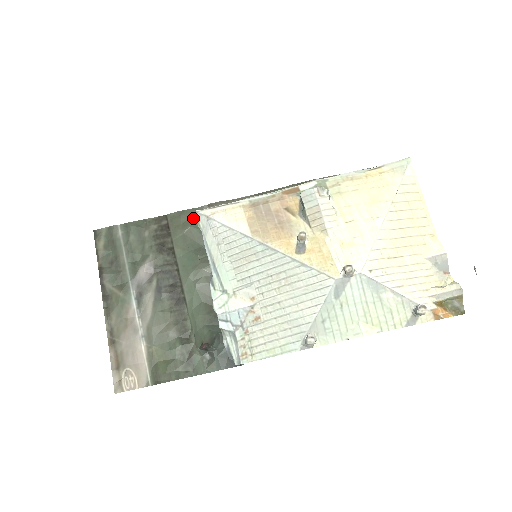
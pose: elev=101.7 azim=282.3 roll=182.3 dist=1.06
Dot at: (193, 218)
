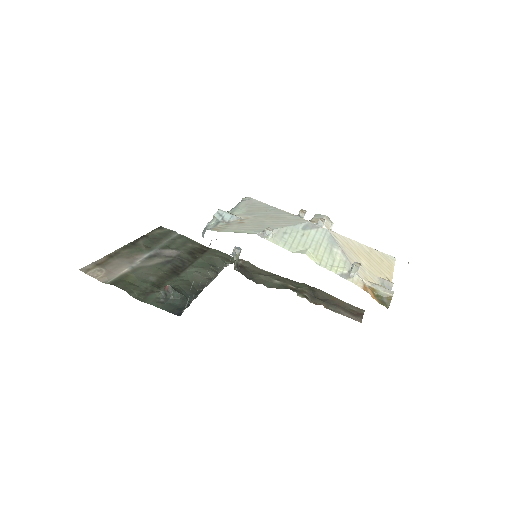
Dot at: (225, 258)
